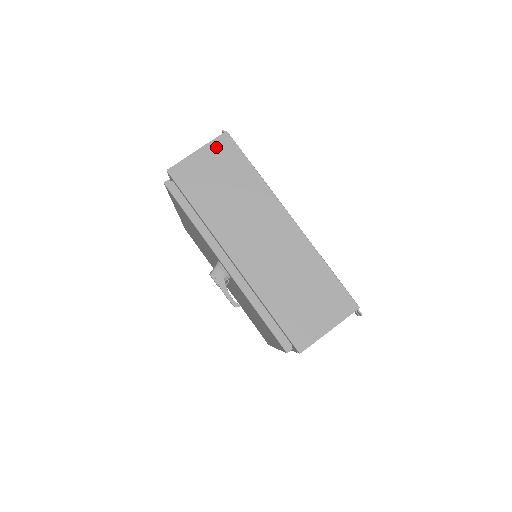
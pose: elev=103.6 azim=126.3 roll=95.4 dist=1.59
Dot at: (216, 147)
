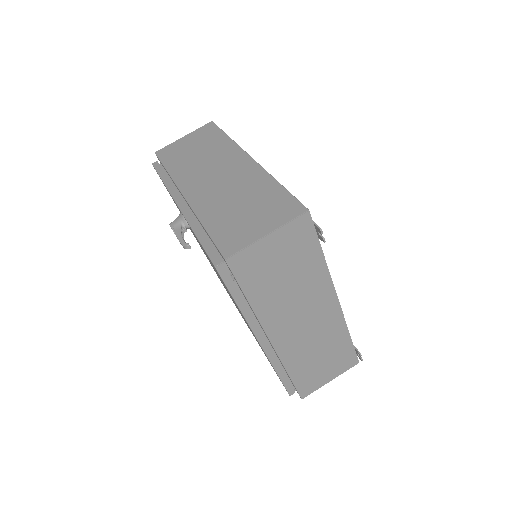
Dot at: (200, 131)
